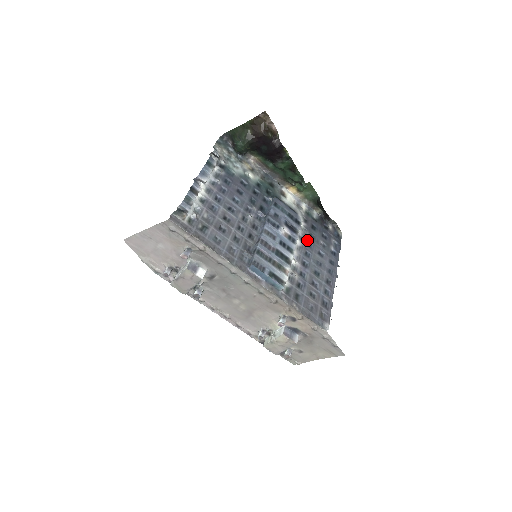
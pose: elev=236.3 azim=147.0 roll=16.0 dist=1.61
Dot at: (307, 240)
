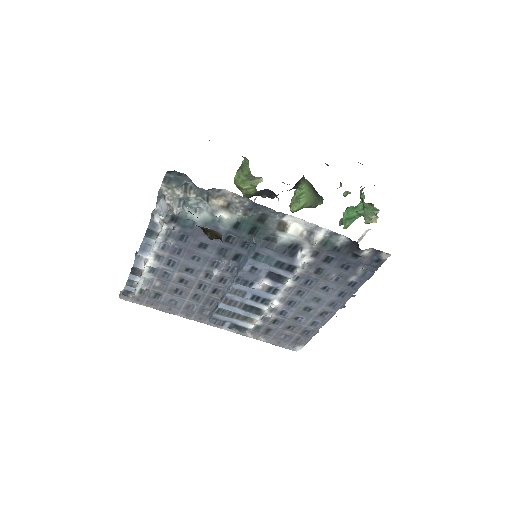
Dot at: (307, 278)
